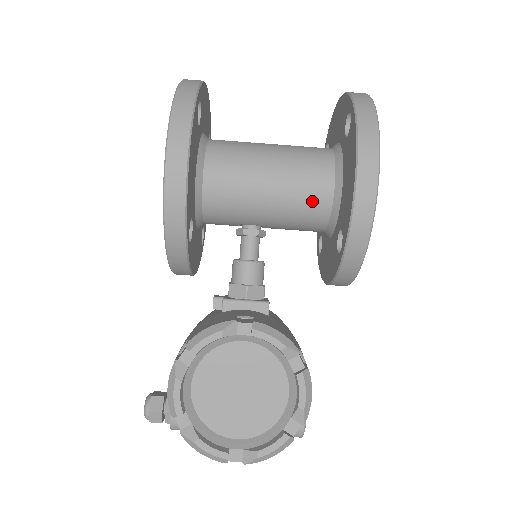
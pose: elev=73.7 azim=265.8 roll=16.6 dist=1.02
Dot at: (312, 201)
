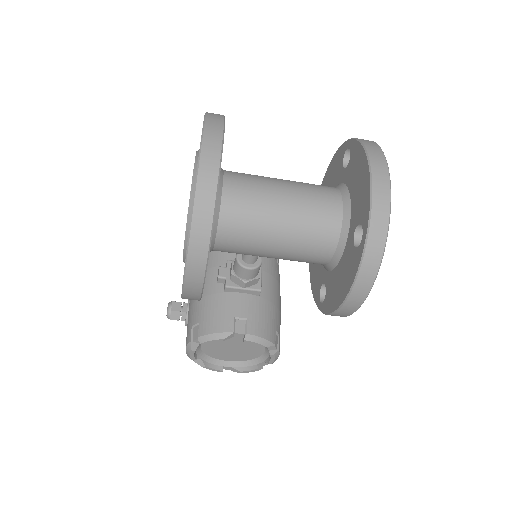
Dot at: (309, 262)
